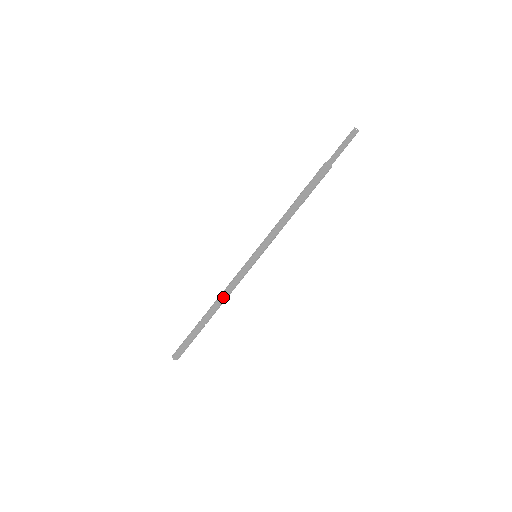
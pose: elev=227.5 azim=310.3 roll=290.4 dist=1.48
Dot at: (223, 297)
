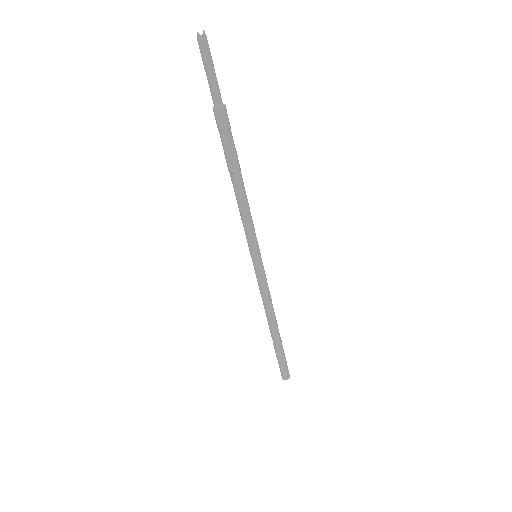
Dot at: (267, 311)
